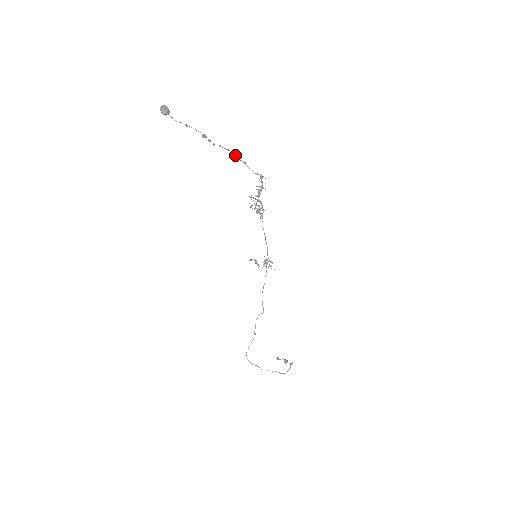
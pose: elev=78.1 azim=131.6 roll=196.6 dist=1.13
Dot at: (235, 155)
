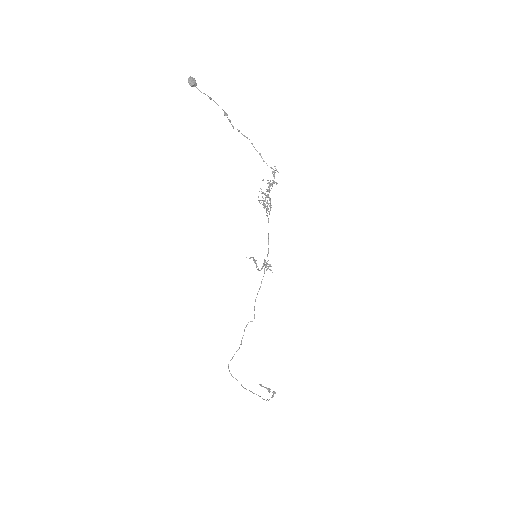
Dot at: (252, 144)
